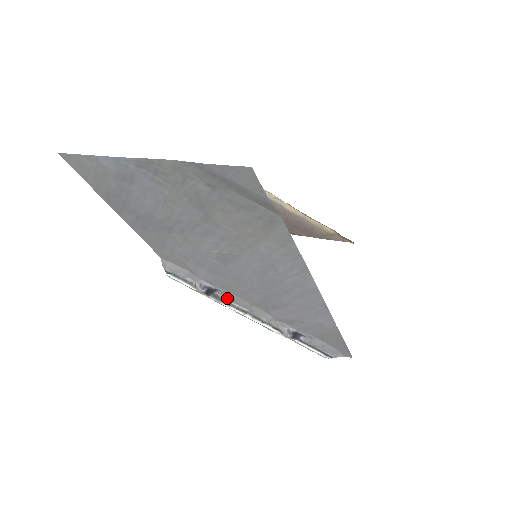
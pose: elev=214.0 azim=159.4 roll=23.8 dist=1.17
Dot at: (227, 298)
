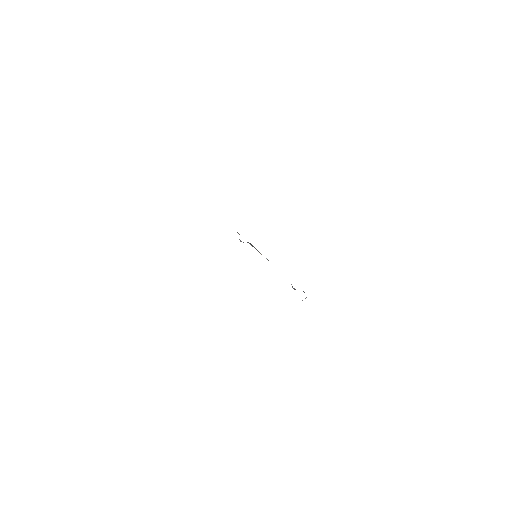
Dot at: (257, 250)
